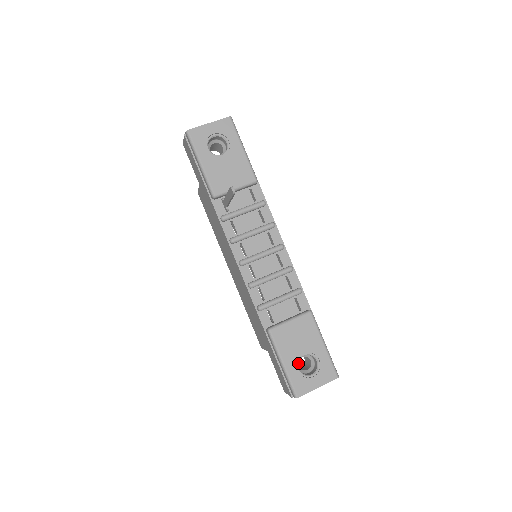
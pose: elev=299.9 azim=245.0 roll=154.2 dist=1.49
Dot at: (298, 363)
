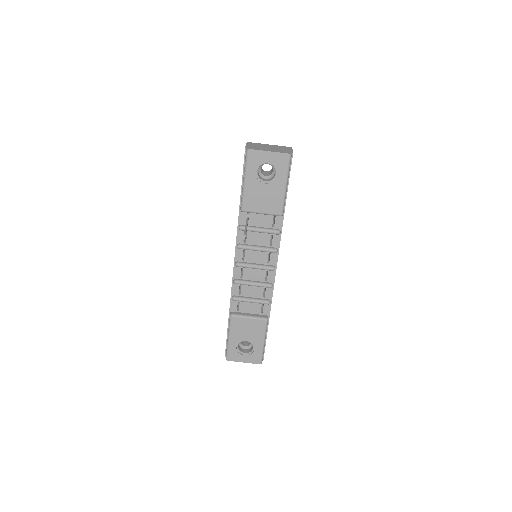
Dot at: (239, 343)
